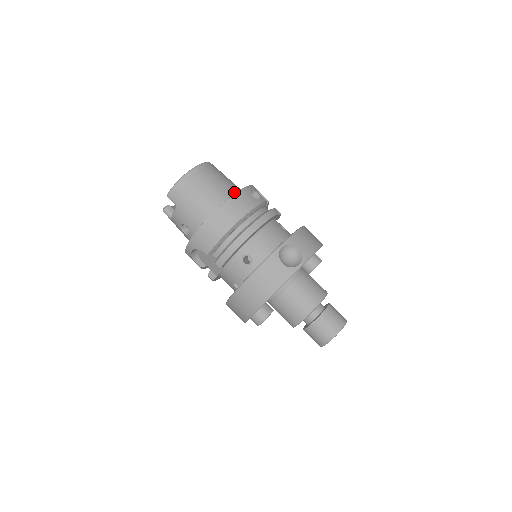
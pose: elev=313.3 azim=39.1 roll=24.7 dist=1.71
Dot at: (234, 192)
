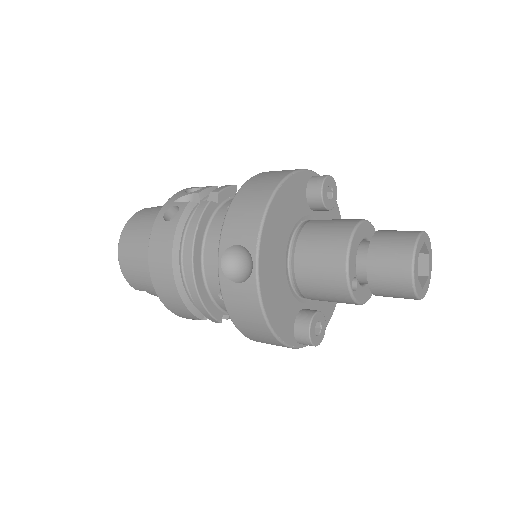
Dot at: occluded
